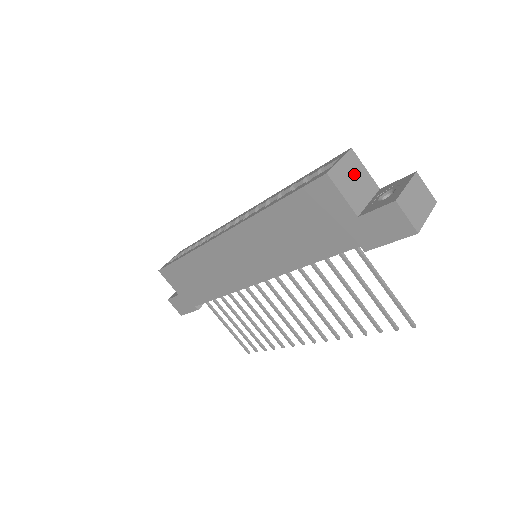
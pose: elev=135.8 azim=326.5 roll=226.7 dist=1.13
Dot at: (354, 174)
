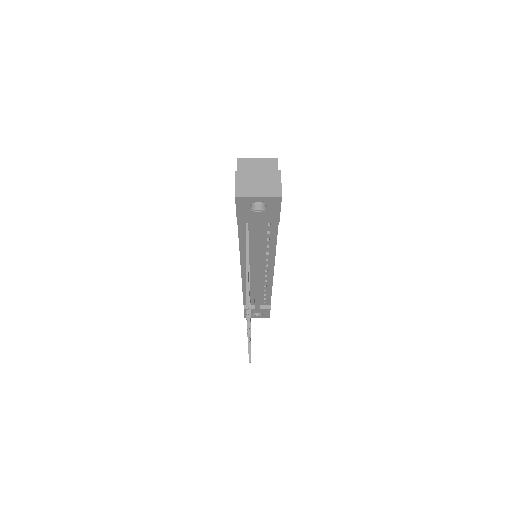
Dot at: occluded
